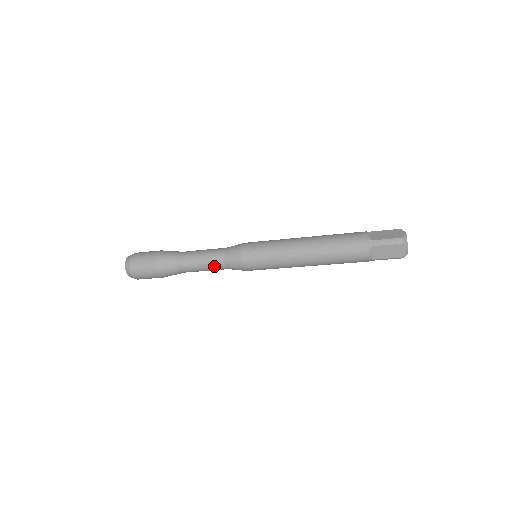
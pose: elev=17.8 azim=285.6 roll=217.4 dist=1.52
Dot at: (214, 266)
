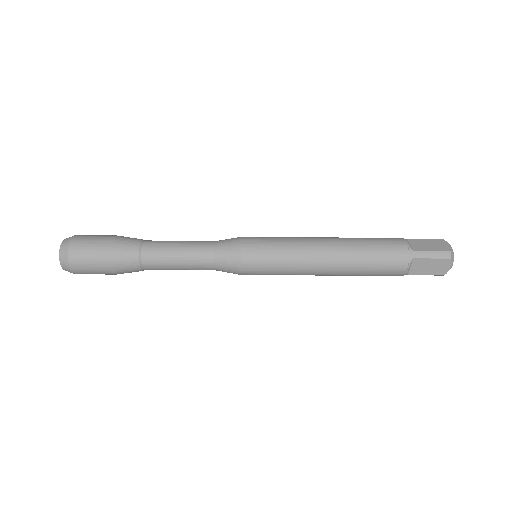
Dot at: (198, 265)
